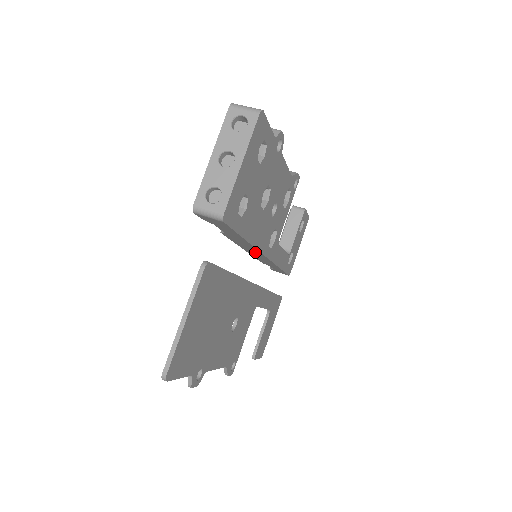
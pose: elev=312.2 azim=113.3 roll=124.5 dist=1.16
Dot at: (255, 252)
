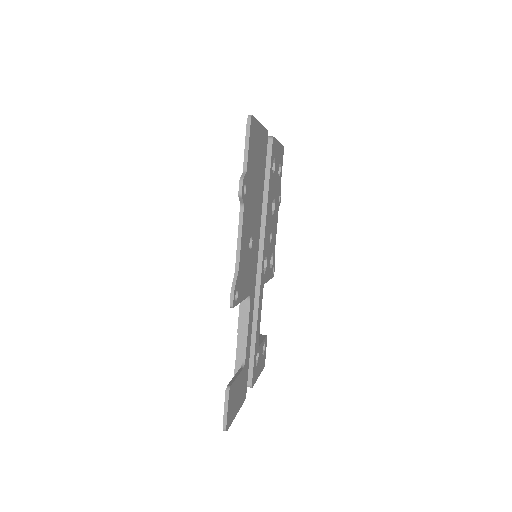
Dot at: occluded
